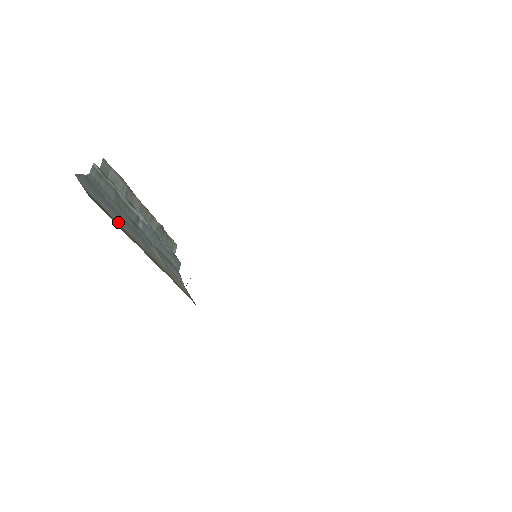
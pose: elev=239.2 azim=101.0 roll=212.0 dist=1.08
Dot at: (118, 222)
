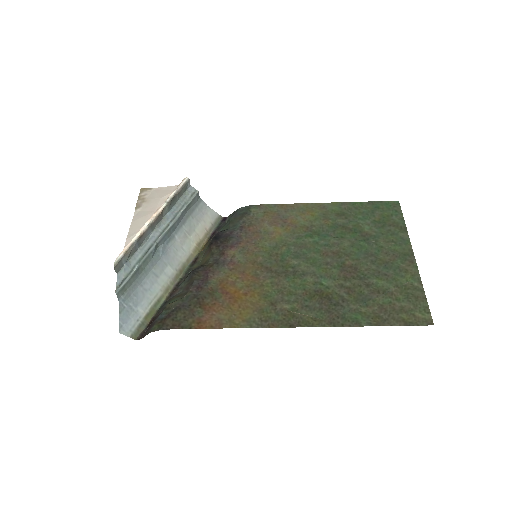
Dot at: (152, 300)
